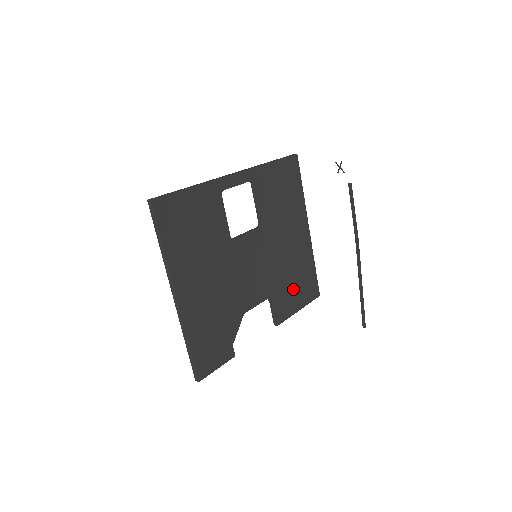
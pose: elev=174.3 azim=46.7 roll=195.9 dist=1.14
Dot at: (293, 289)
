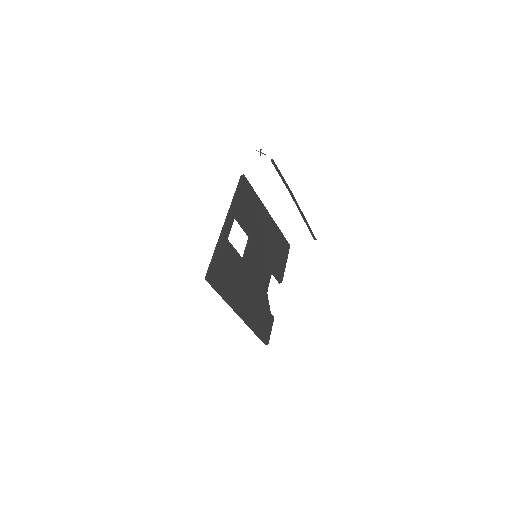
Dot at: (278, 256)
